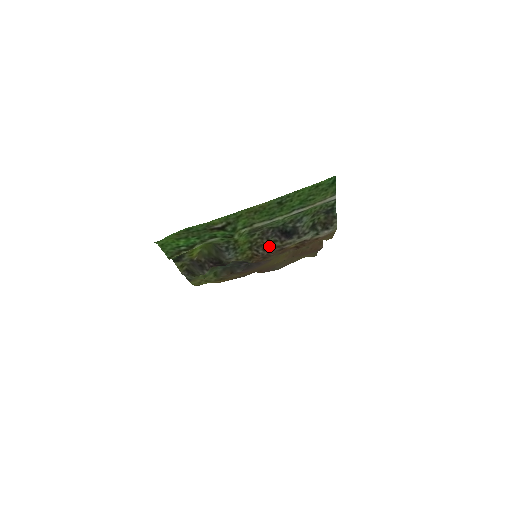
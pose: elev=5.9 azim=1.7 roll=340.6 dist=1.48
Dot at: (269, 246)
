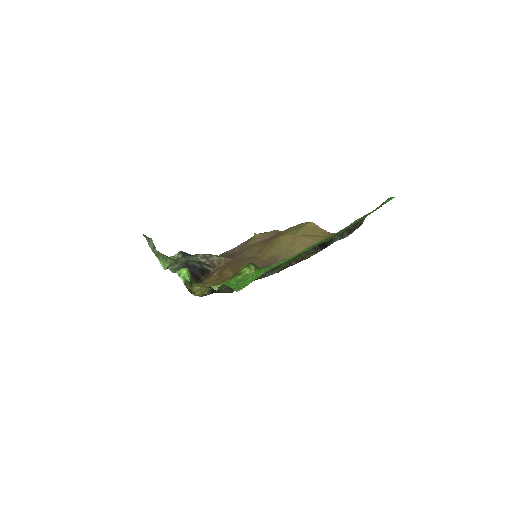
Dot at: (303, 258)
